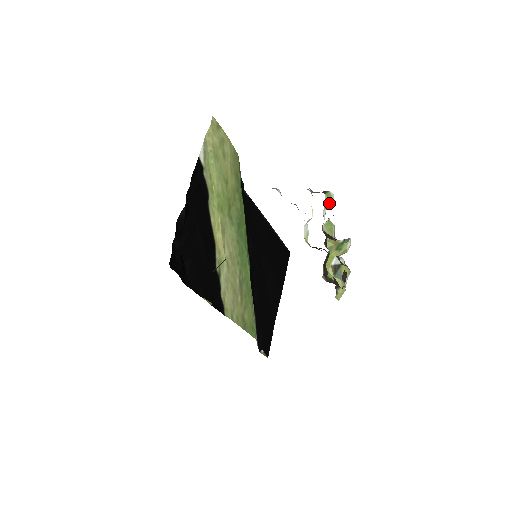
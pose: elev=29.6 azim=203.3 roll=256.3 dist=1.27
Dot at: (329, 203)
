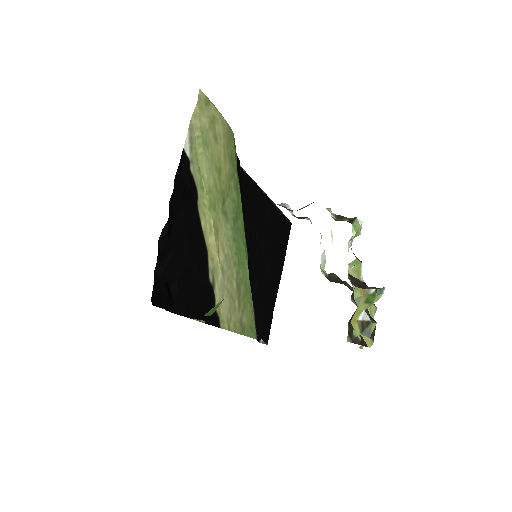
Dot at: (356, 234)
